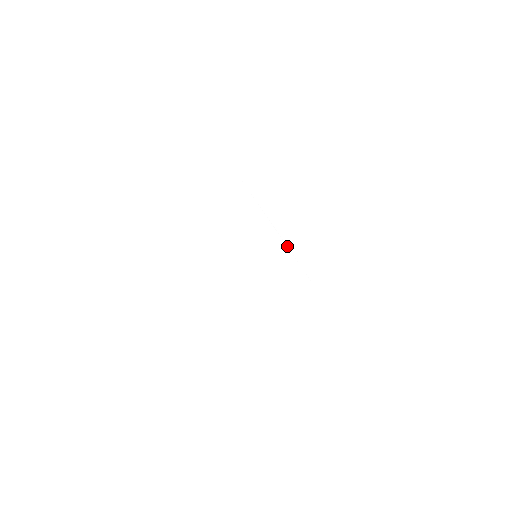
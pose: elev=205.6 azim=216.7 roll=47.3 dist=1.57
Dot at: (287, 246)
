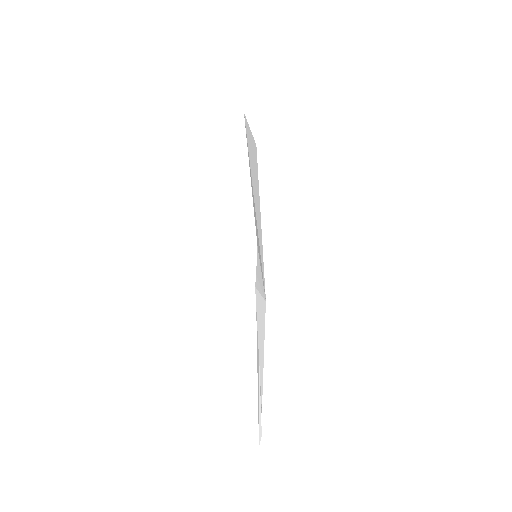
Dot at: occluded
